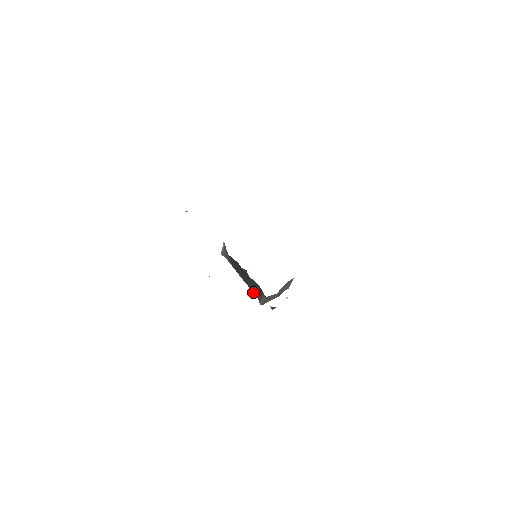
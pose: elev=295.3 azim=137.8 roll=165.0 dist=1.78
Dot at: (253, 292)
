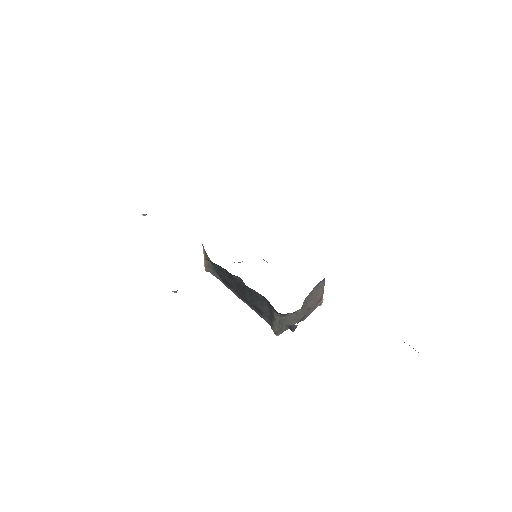
Dot at: (260, 316)
